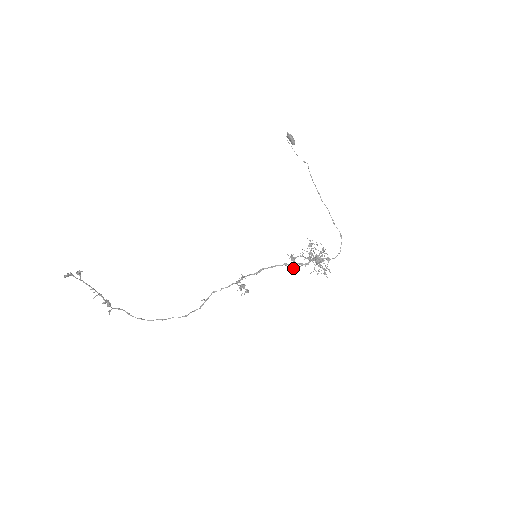
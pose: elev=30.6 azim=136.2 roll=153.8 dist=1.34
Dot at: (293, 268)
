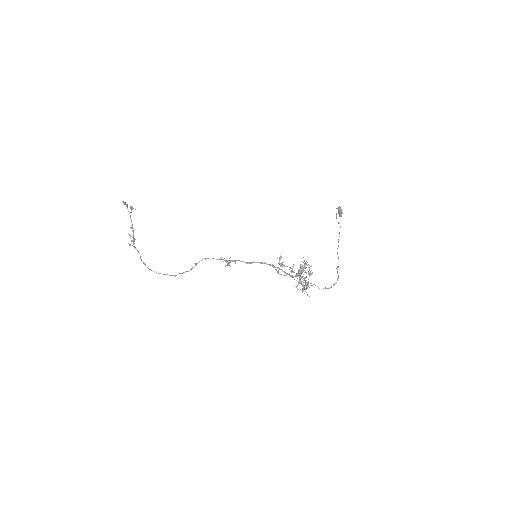
Dot at: (278, 273)
